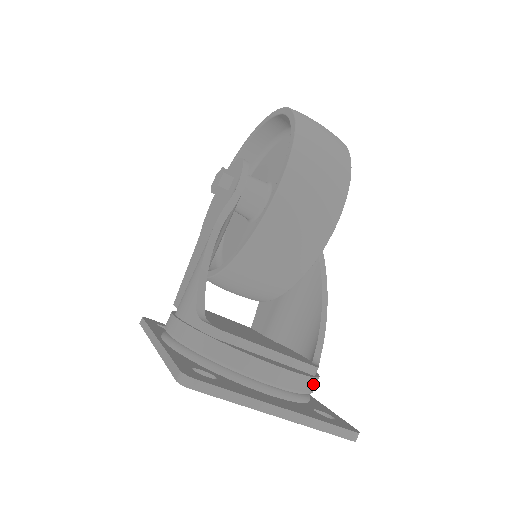
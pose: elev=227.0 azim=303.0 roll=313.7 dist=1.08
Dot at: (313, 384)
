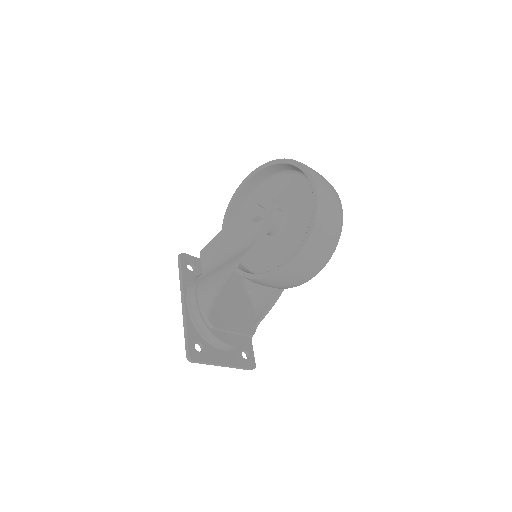
Dot at: occluded
